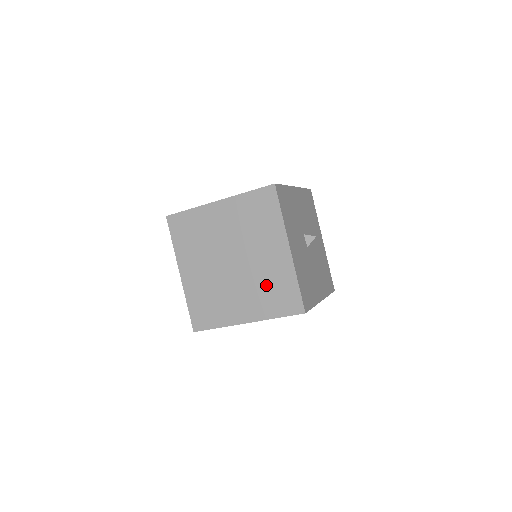
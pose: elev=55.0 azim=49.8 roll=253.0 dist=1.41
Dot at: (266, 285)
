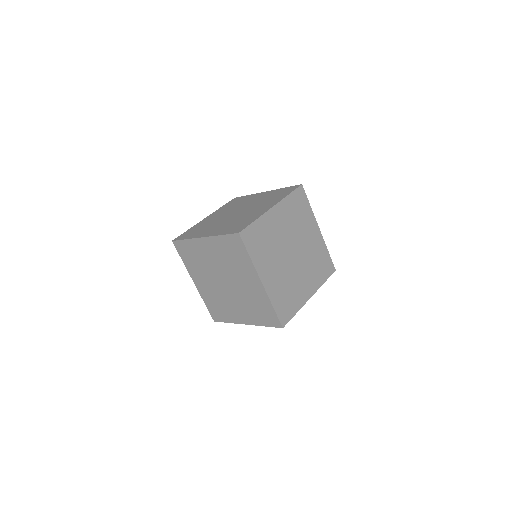
Dot at: (220, 303)
